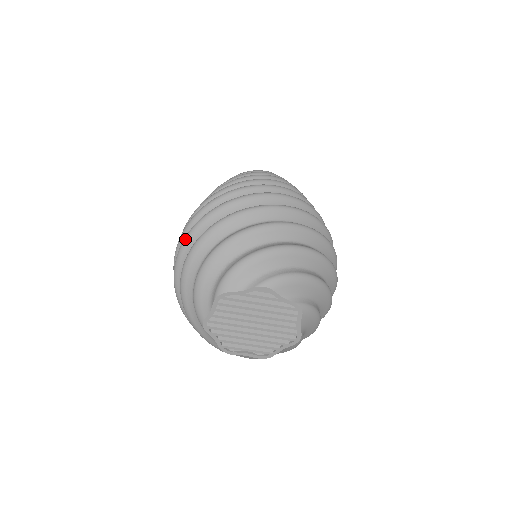
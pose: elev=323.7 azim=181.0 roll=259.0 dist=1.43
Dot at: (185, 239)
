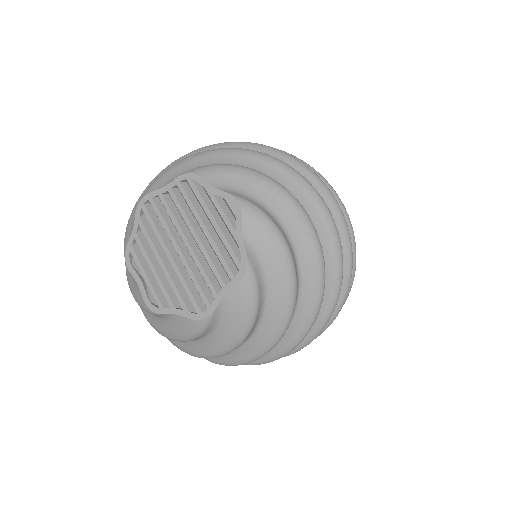
Dot at: occluded
